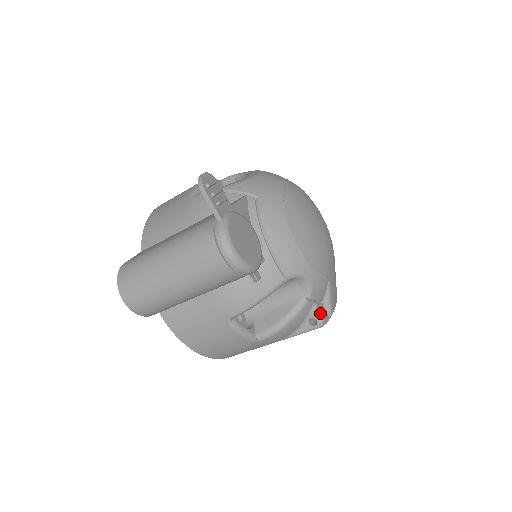
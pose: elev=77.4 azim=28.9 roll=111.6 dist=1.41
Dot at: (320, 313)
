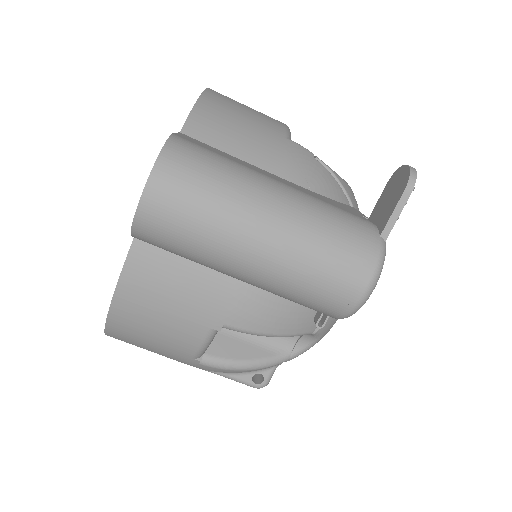
Dot at: occluded
